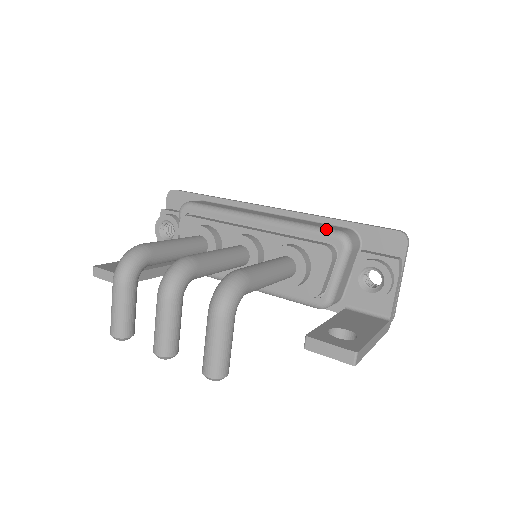
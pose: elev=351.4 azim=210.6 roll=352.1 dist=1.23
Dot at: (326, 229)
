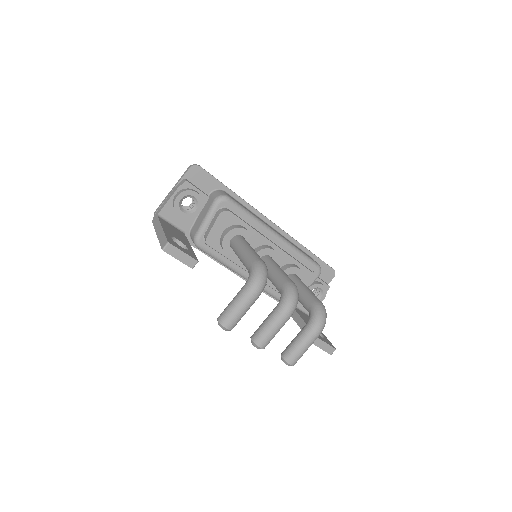
Dot at: (314, 261)
